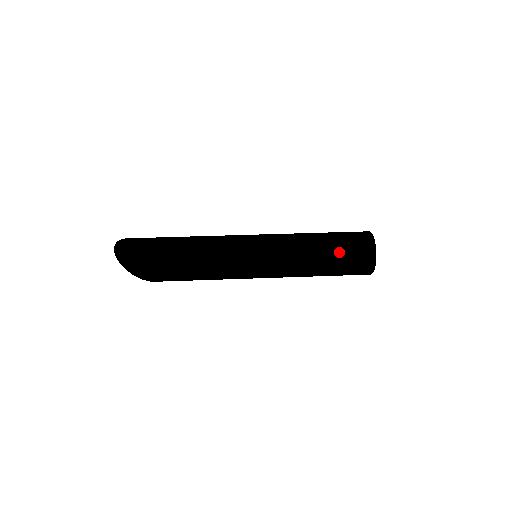
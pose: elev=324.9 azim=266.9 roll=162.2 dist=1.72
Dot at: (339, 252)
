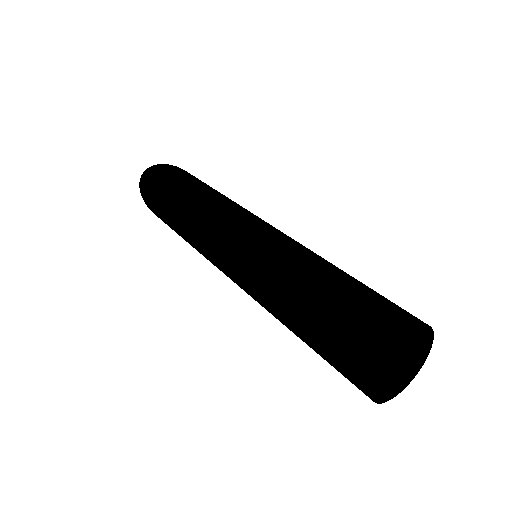
Dot at: (318, 331)
